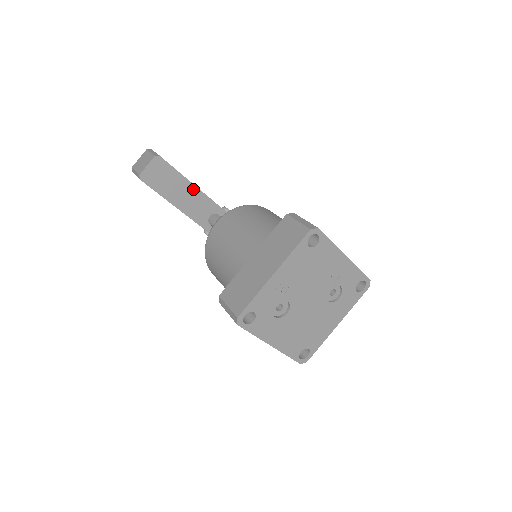
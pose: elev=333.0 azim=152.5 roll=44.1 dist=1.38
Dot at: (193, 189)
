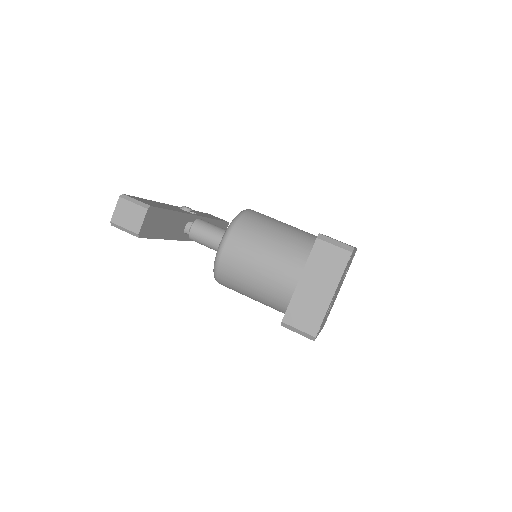
Dot at: (174, 215)
